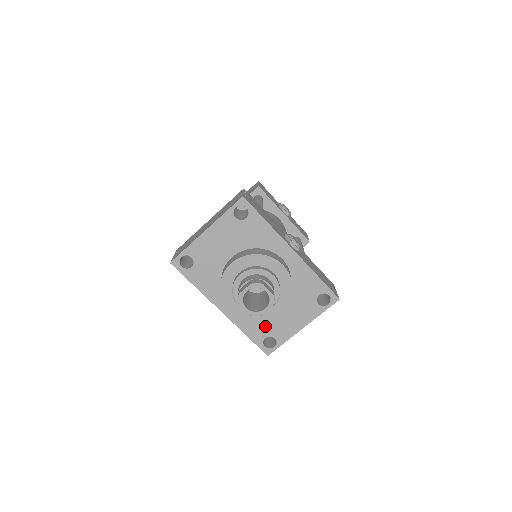
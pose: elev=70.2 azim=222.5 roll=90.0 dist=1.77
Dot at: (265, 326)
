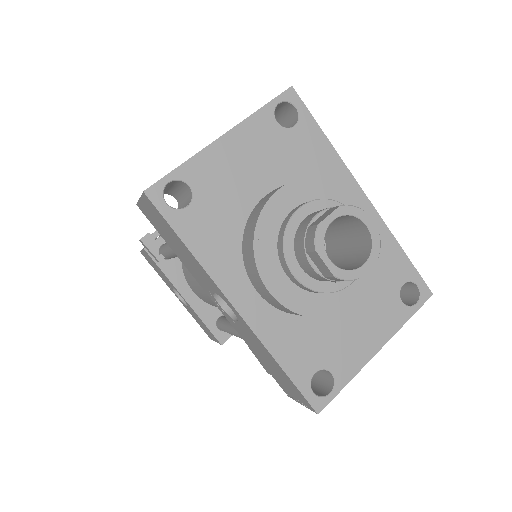
Dot at: (316, 345)
